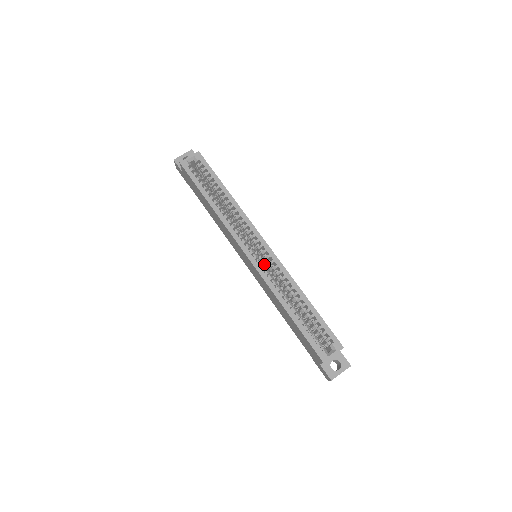
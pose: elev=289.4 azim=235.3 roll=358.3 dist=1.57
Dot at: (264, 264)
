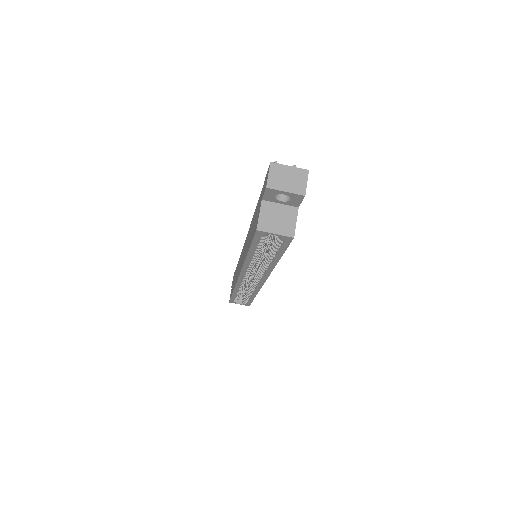
Dot at: occluded
